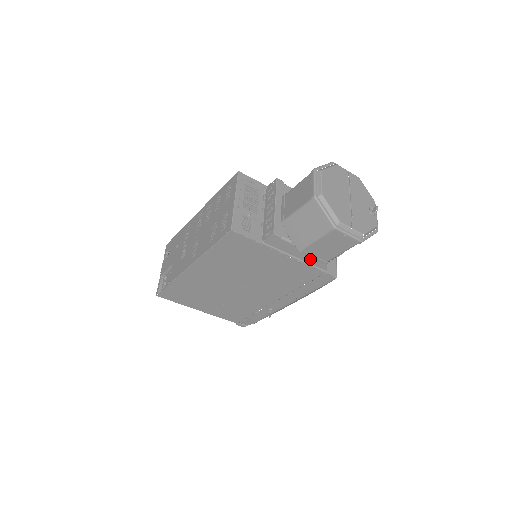
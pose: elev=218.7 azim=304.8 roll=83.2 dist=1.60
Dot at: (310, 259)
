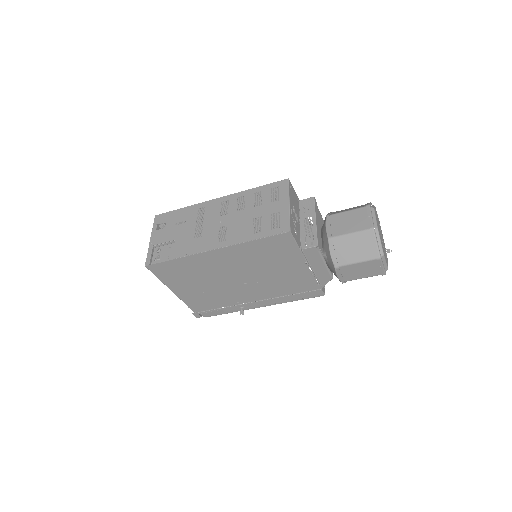
Dot at: (321, 274)
